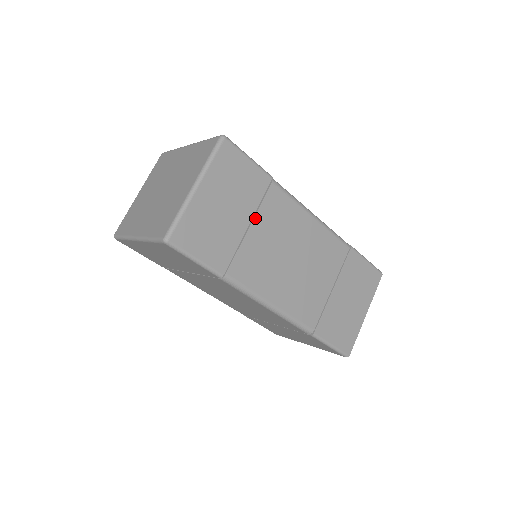
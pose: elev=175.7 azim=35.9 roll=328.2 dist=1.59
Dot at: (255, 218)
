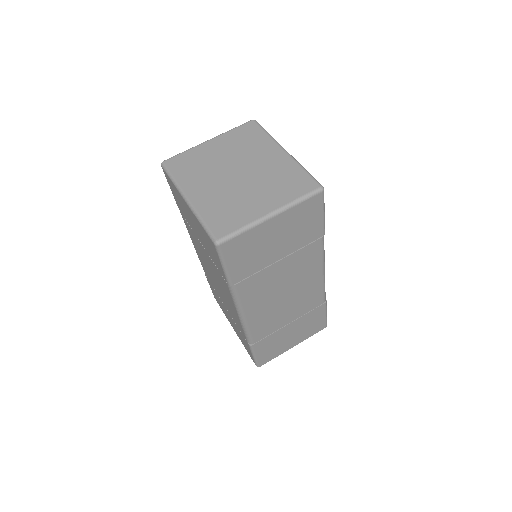
Dot at: (288, 256)
